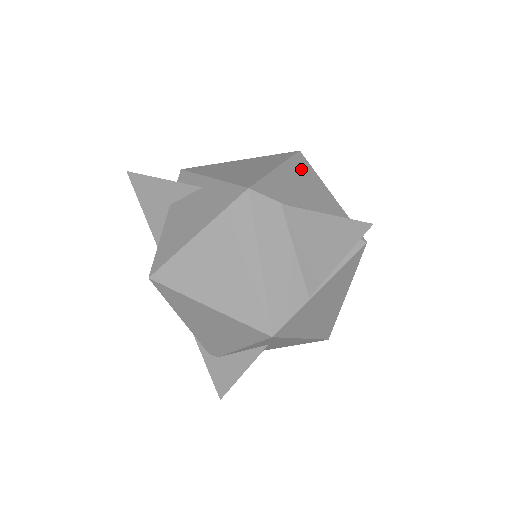
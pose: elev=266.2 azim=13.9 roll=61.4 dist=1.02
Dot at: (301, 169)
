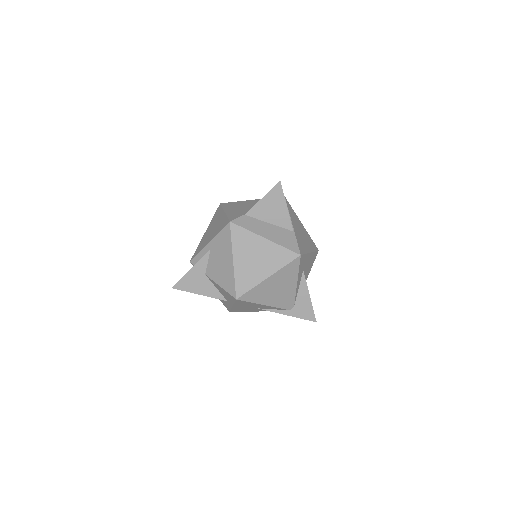
Dot at: (231, 205)
